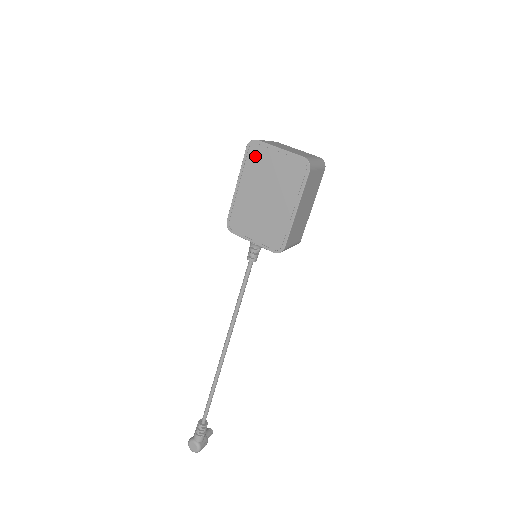
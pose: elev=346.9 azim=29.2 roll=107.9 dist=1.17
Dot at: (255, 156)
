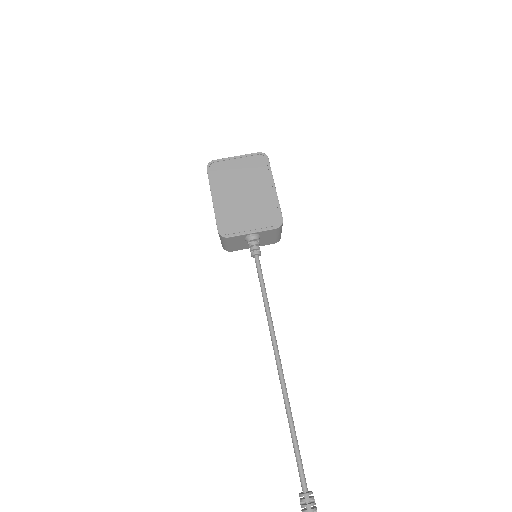
Dot at: (218, 171)
